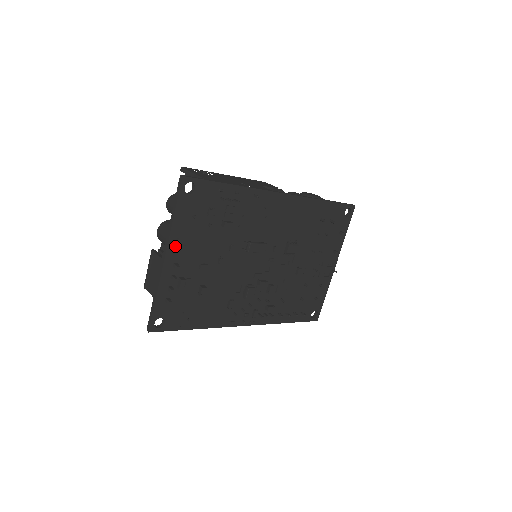
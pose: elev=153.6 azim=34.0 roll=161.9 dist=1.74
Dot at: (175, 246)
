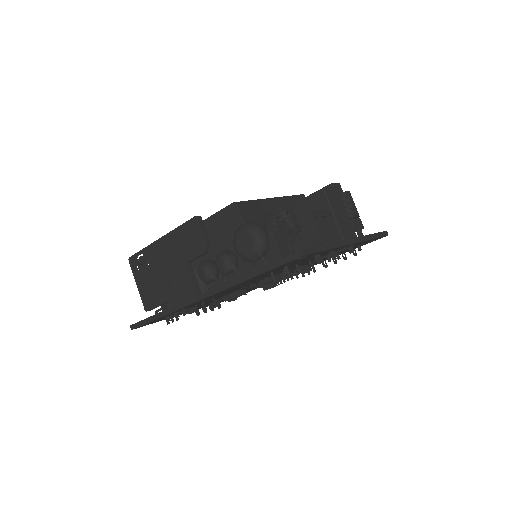
Dot at: occluded
